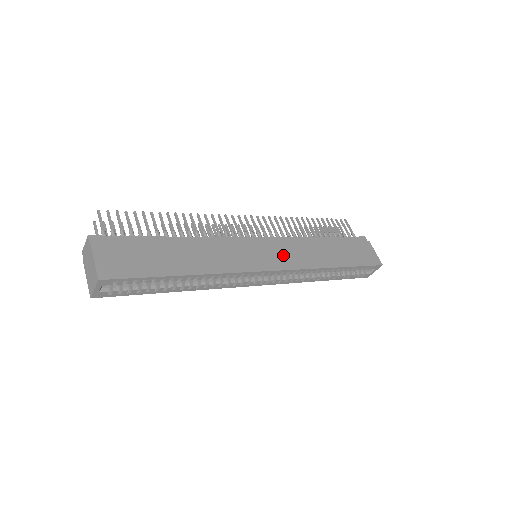
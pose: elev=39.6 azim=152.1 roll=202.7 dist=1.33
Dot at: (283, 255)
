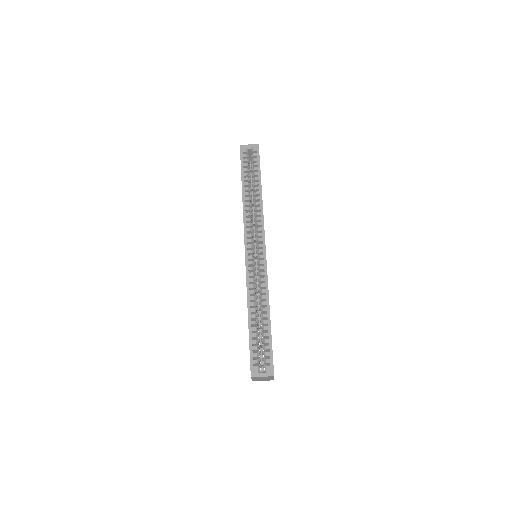
Dot at: occluded
